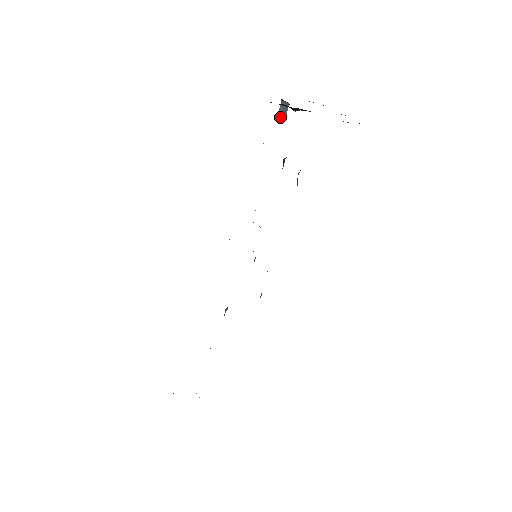
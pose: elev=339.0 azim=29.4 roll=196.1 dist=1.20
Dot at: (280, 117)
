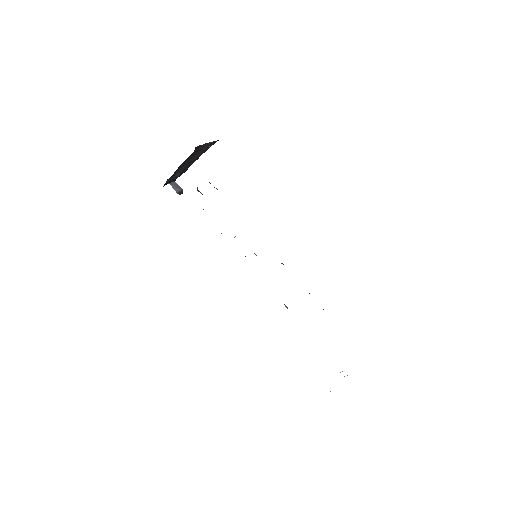
Dot at: (179, 191)
